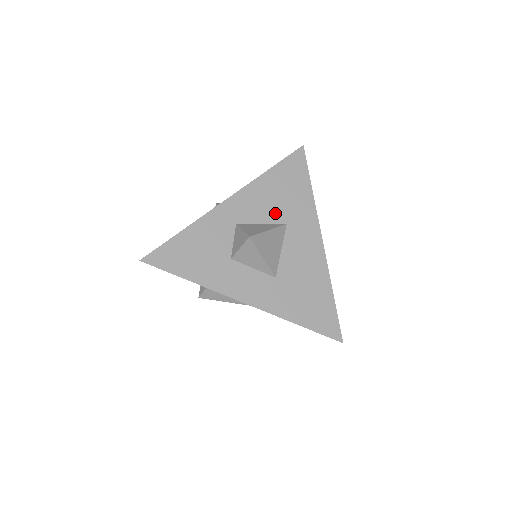
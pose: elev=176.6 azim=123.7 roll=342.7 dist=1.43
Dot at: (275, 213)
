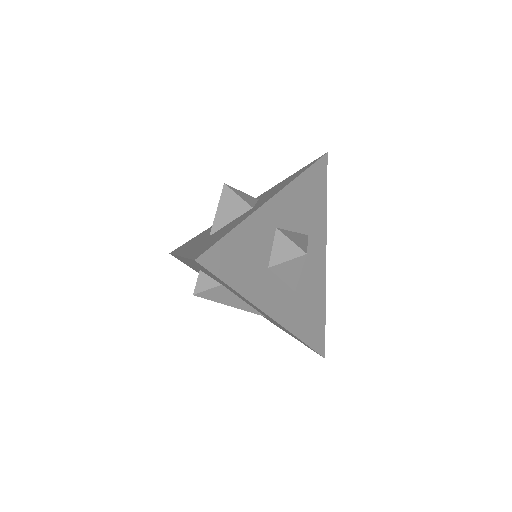
Dot at: (302, 222)
